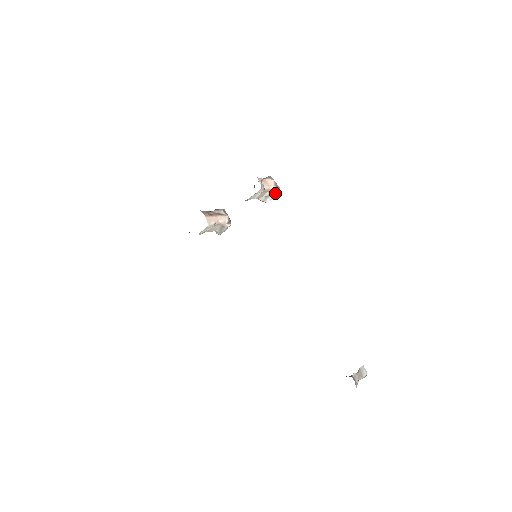
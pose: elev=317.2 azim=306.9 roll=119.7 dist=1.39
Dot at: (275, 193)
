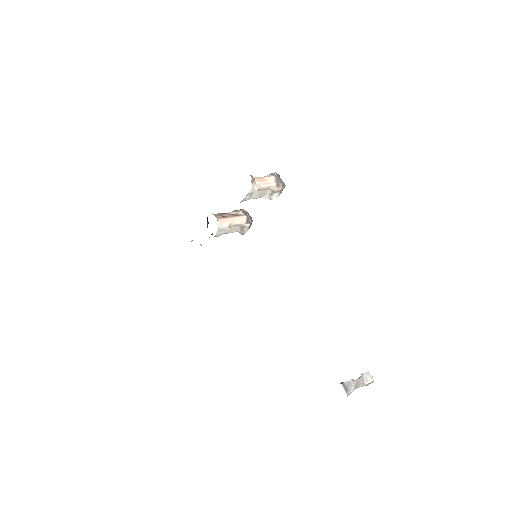
Dot at: (277, 190)
